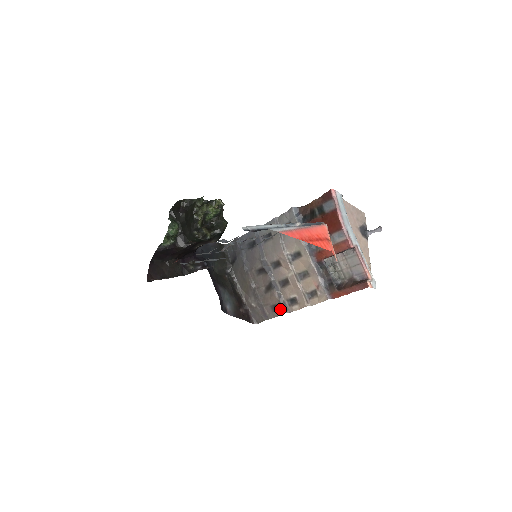
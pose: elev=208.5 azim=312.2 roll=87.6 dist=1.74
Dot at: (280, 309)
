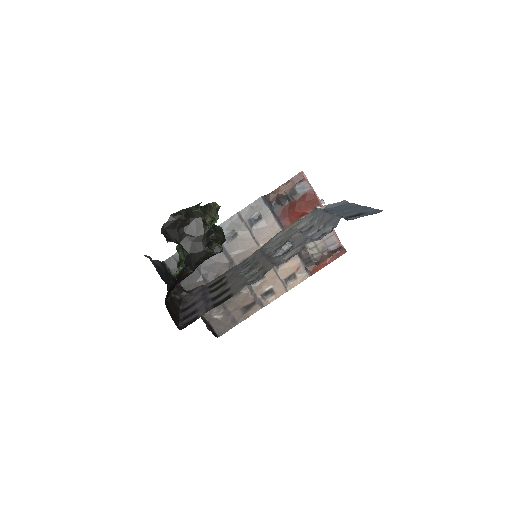
Dot at: (254, 307)
